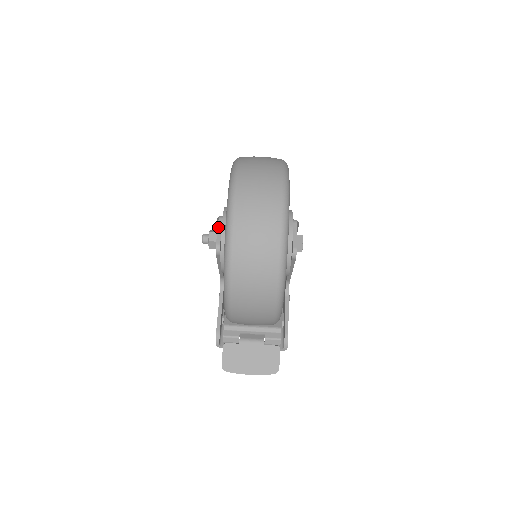
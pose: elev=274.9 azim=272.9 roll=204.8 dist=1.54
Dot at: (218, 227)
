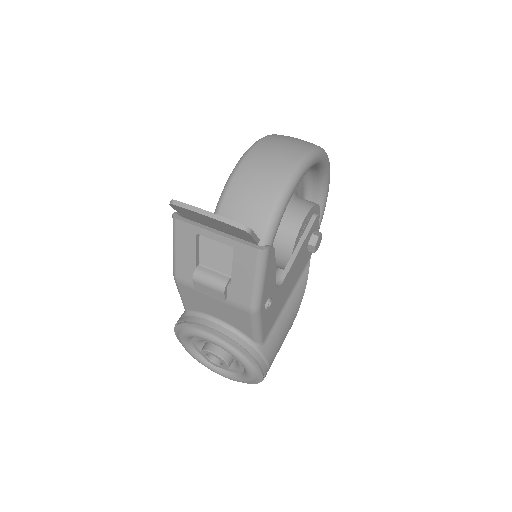
Dot at: occluded
